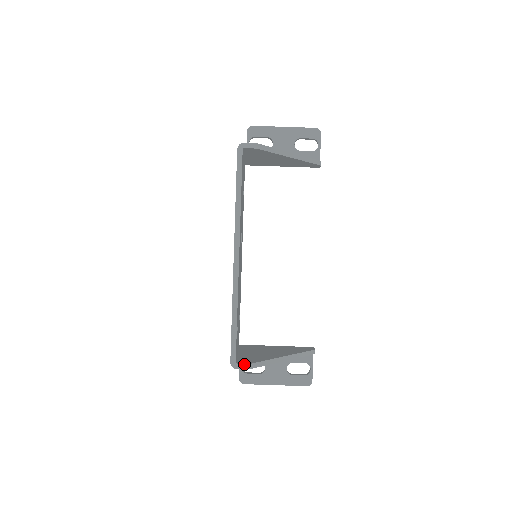
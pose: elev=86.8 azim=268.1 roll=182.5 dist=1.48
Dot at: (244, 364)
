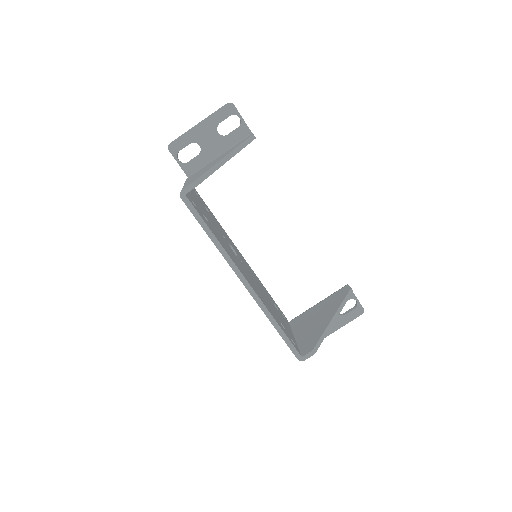
Dot at: (308, 353)
